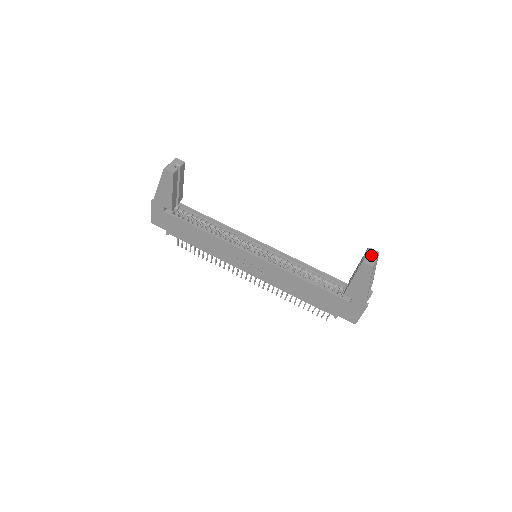
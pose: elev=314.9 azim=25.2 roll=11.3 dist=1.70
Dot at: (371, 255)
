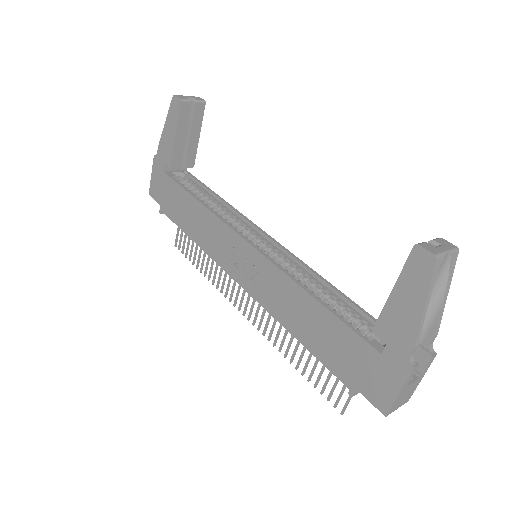
Dot at: (440, 244)
